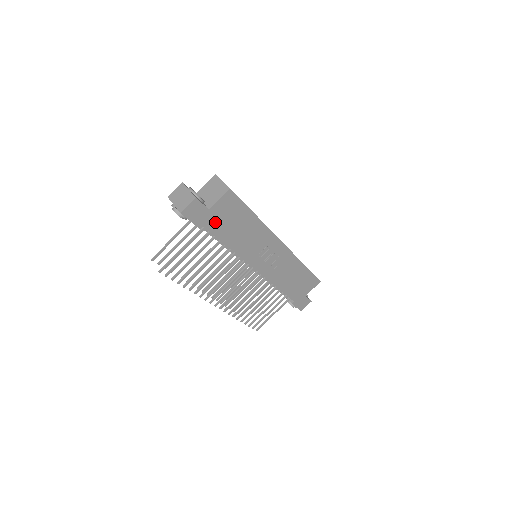
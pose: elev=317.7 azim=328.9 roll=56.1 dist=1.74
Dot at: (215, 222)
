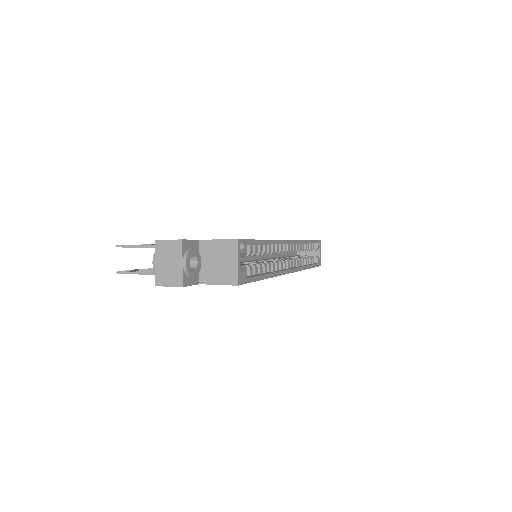
Dot at: occluded
